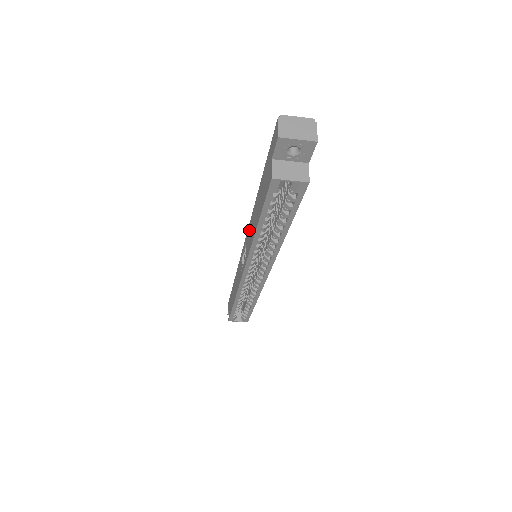
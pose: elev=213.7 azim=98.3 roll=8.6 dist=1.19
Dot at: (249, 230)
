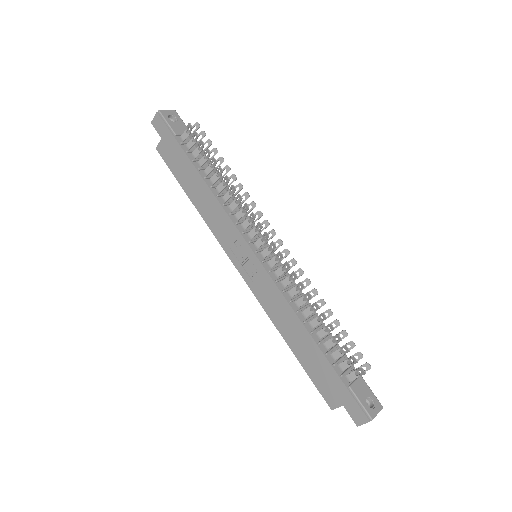
Dot at: (276, 297)
